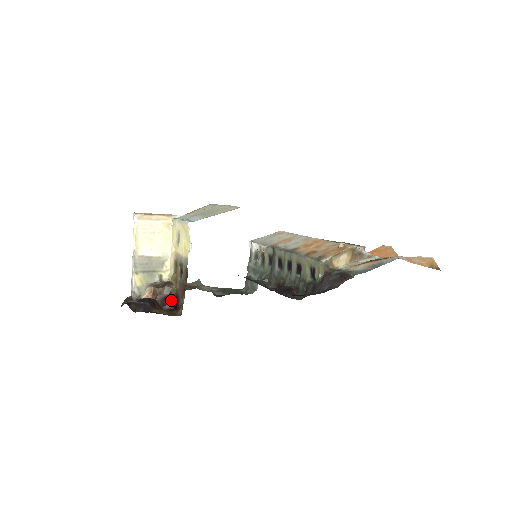
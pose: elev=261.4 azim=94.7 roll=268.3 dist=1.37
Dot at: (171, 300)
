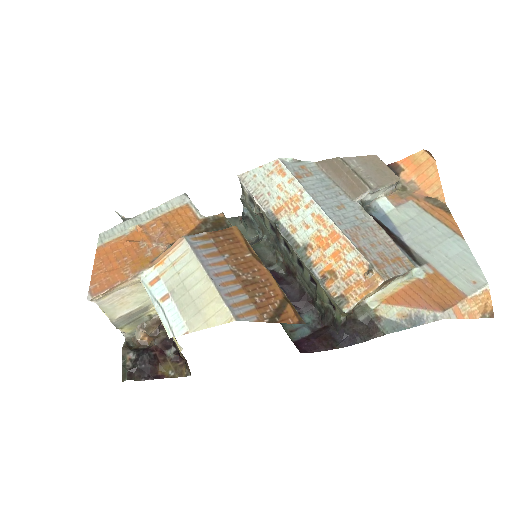
Dot at: (172, 346)
